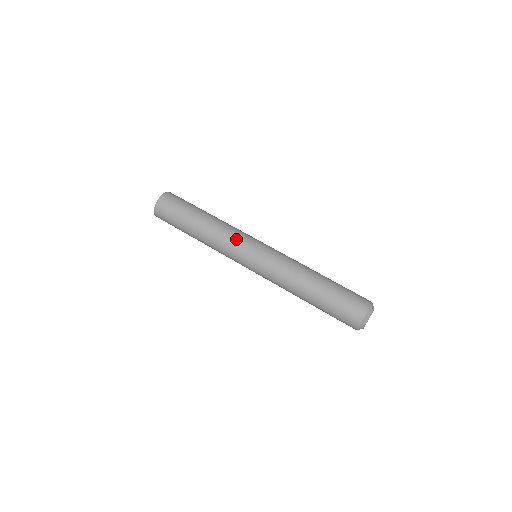
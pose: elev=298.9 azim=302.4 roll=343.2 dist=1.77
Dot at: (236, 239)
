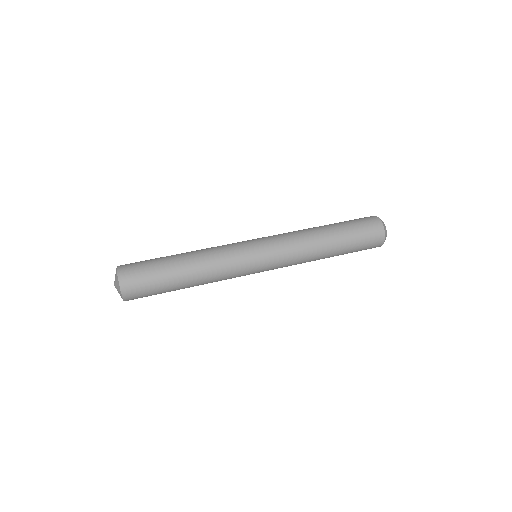
Dot at: (235, 261)
